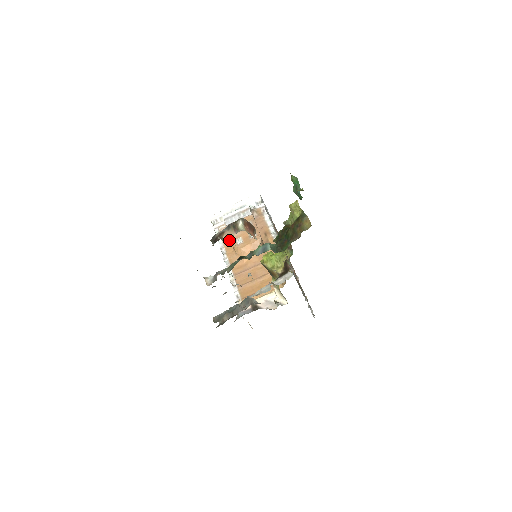
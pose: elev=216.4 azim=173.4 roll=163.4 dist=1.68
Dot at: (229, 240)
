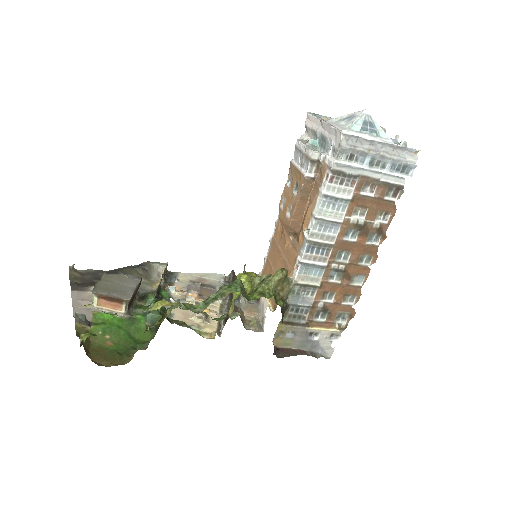
Dot at: occluded
